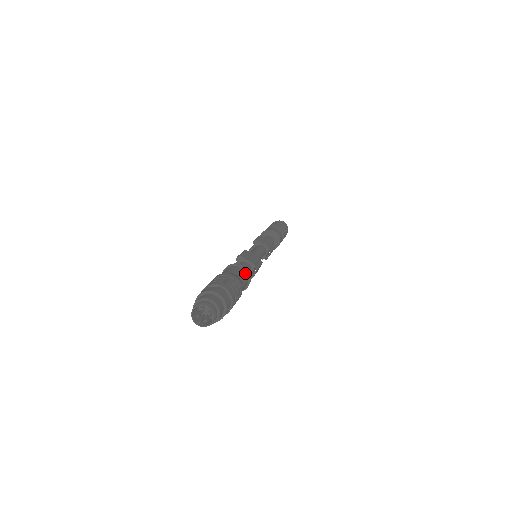
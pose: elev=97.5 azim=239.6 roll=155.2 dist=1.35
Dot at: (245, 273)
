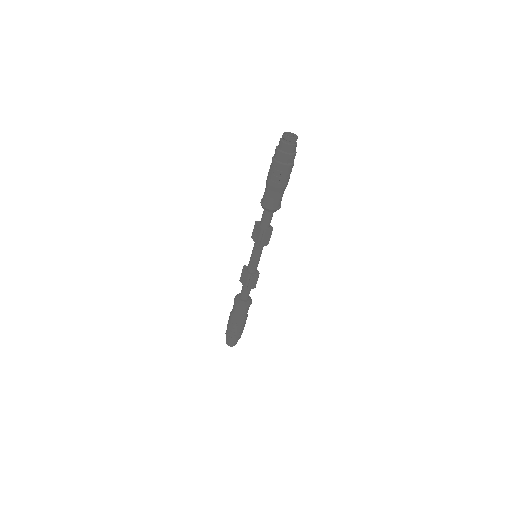
Dot at: occluded
